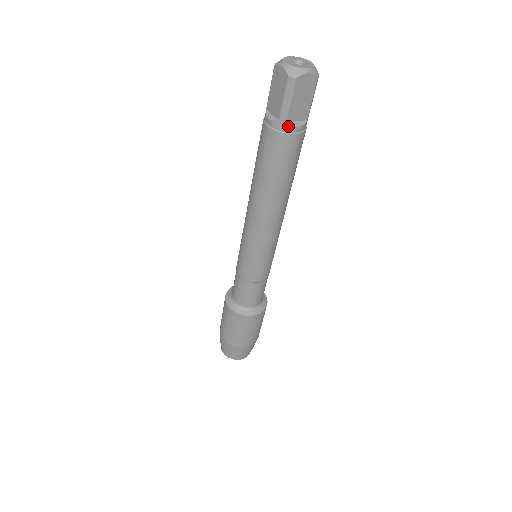
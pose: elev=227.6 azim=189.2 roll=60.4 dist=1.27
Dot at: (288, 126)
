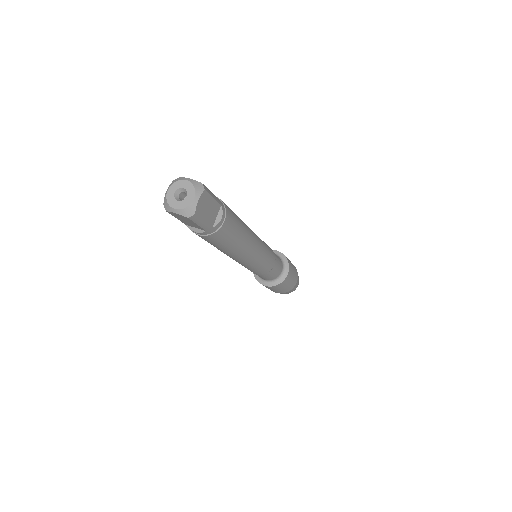
Dot at: (188, 227)
